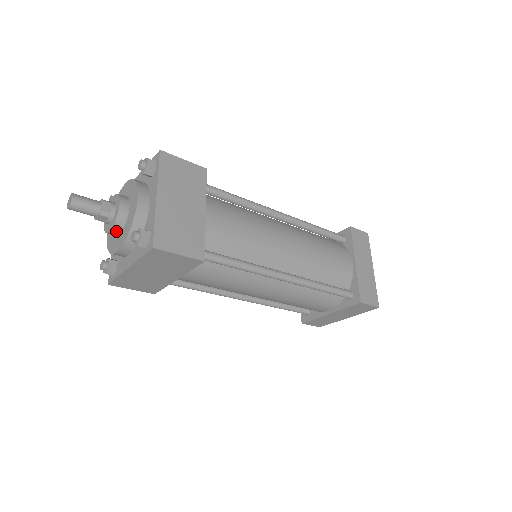
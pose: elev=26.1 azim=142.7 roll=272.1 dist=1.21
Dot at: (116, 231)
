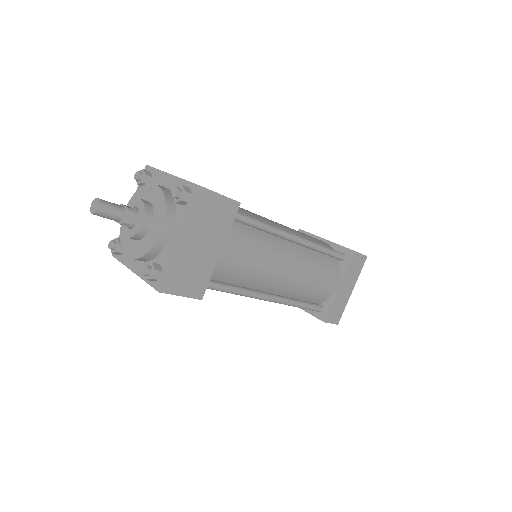
Dot at: (132, 238)
